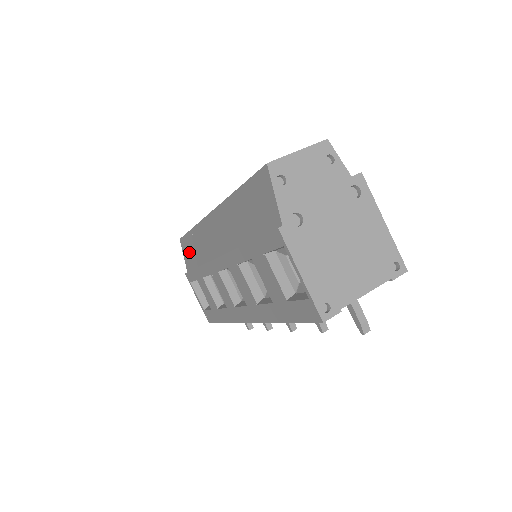
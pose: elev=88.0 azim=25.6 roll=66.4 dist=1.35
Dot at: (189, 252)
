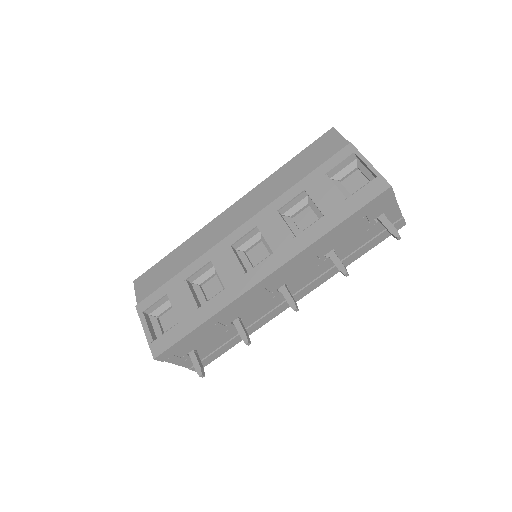
Dot at: (157, 277)
